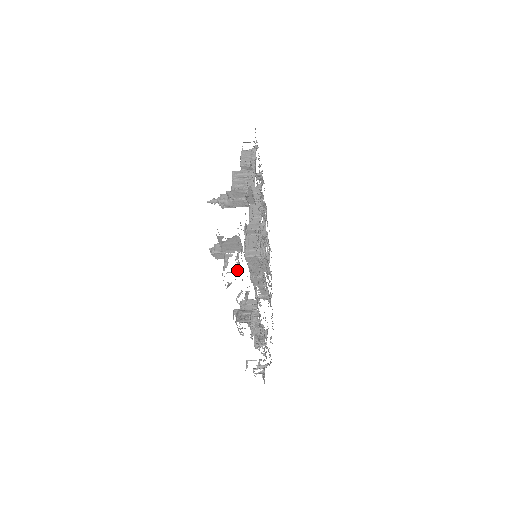
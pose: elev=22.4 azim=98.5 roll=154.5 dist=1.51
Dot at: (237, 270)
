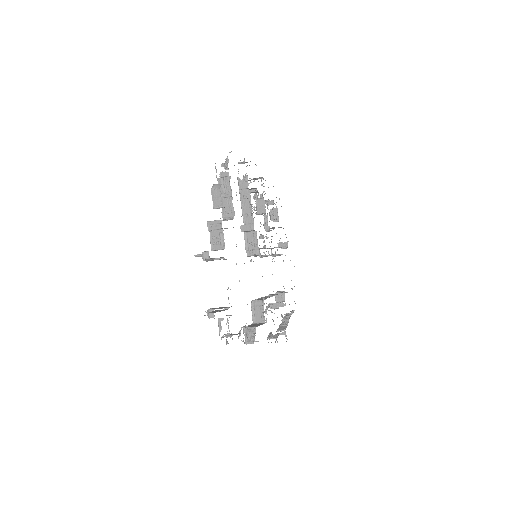
Dot at: (229, 334)
